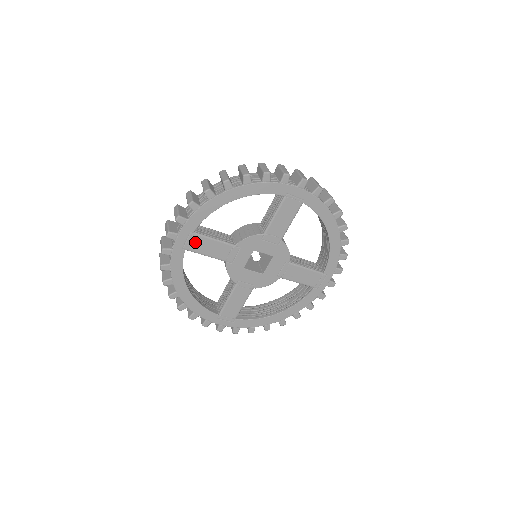
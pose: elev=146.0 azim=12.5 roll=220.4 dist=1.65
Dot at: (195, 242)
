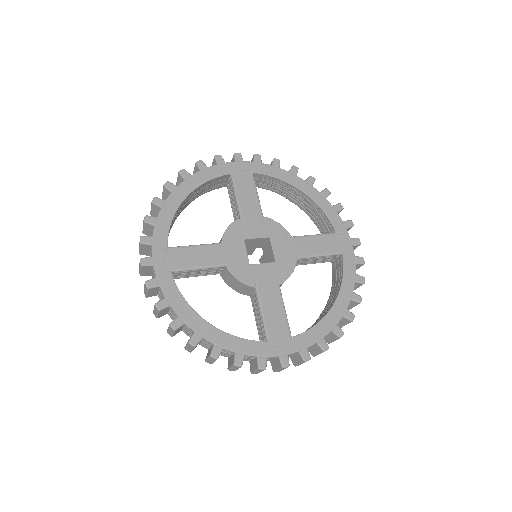
Dot at: (176, 258)
